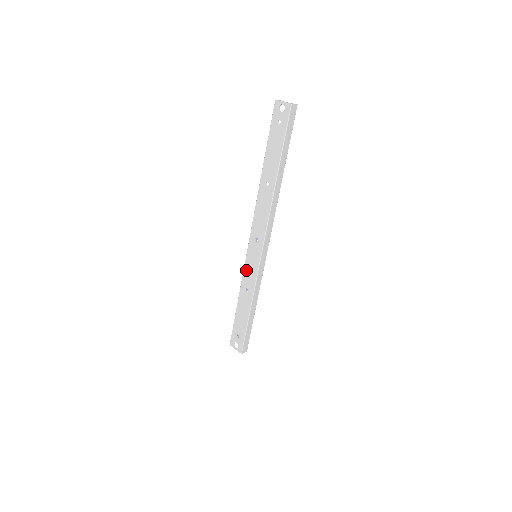
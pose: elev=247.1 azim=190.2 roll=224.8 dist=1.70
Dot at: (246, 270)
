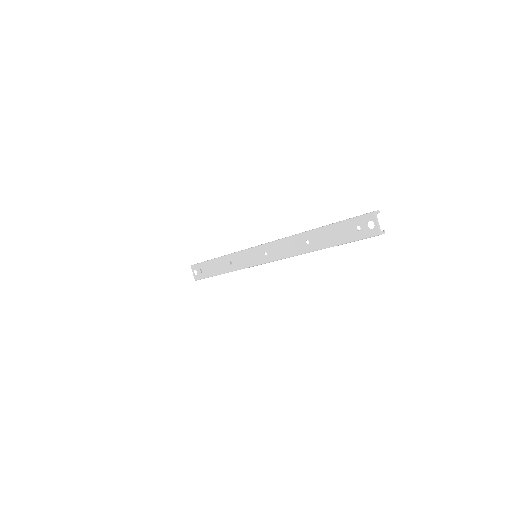
Dot at: (241, 254)
